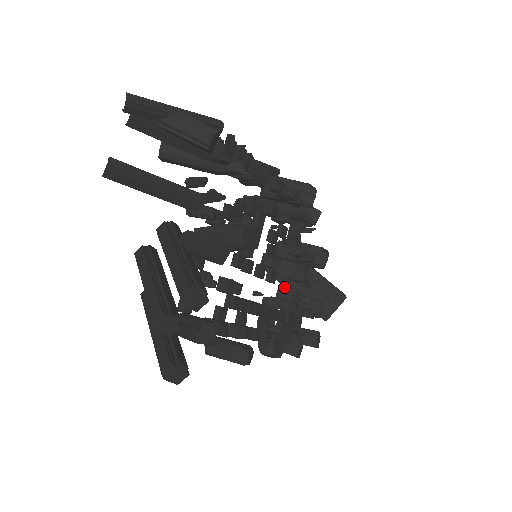
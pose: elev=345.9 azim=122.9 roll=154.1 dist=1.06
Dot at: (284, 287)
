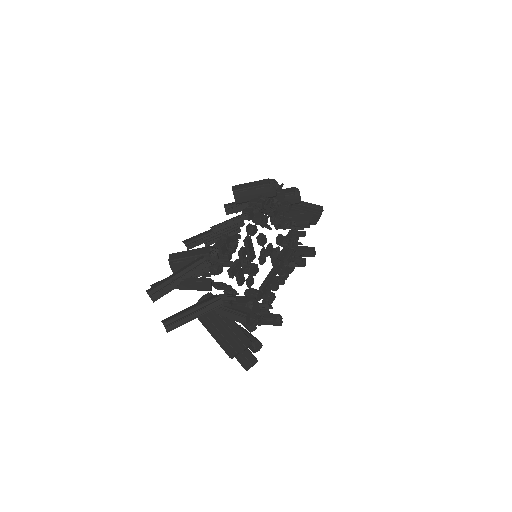
Dot at: (280, 242)
